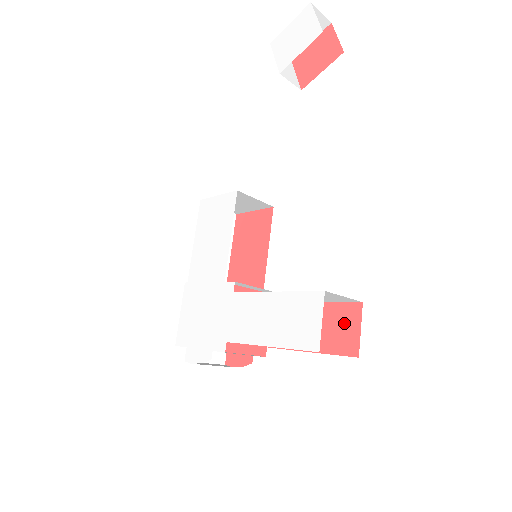
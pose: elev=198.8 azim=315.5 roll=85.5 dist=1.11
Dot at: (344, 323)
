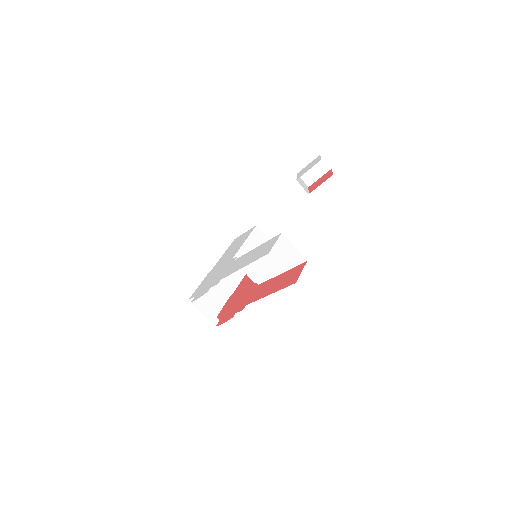
Dot at: (294, 273)
